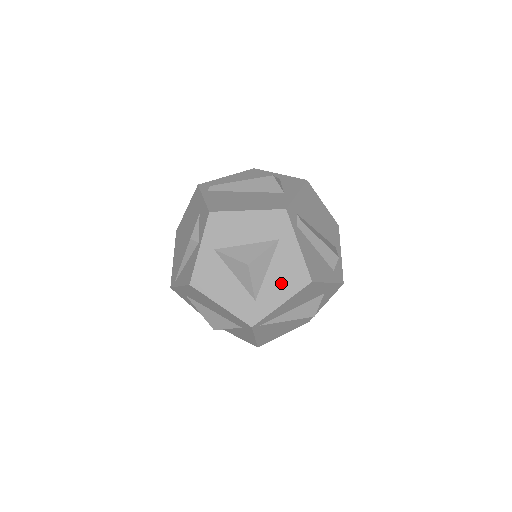
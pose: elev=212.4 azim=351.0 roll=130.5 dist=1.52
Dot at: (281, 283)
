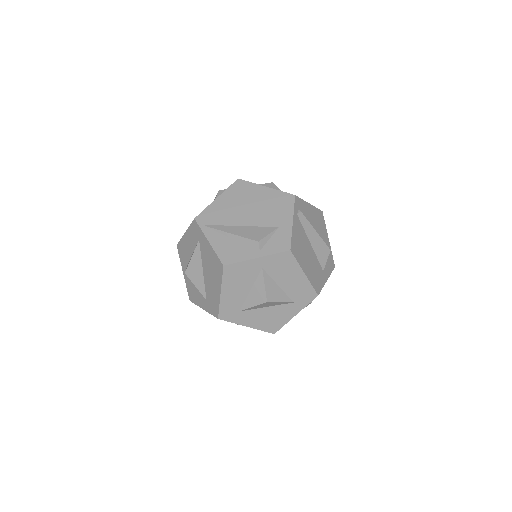
Dot at: (262, 319)
